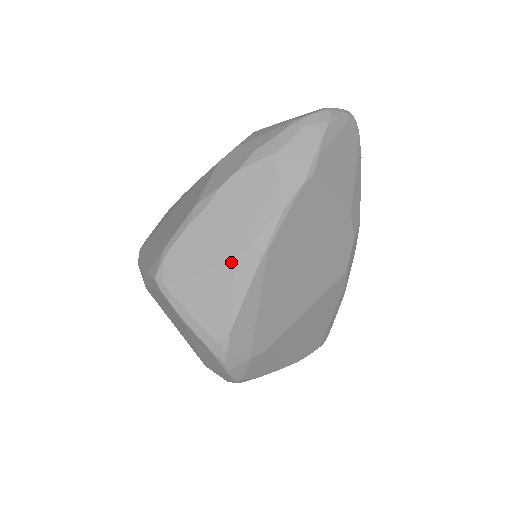
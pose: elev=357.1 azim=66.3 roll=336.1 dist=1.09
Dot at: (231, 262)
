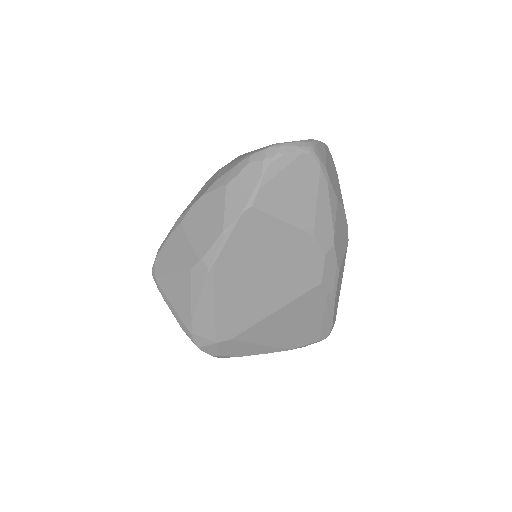
Dot at: (189, 269)
